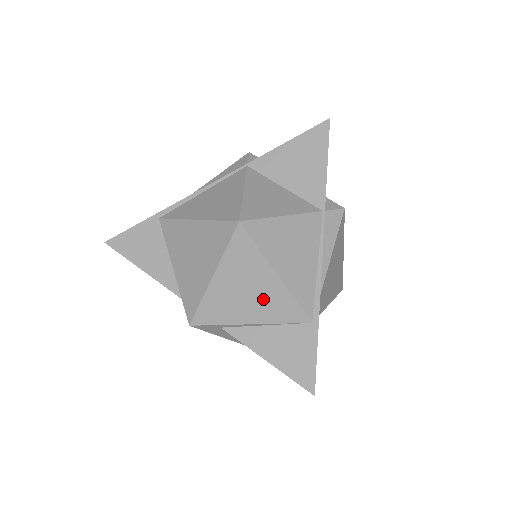
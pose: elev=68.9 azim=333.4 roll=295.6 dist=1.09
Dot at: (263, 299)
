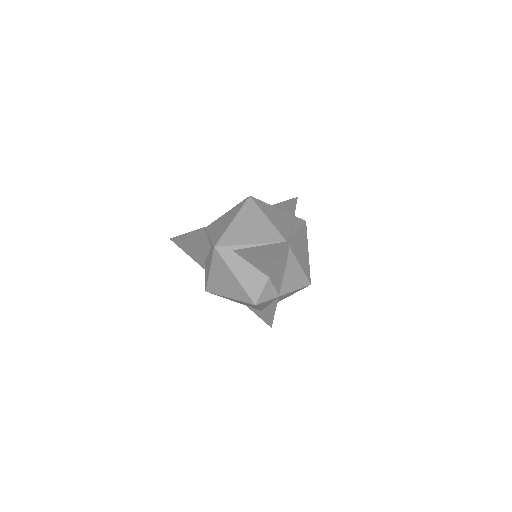
Dot at: (259, 230)
